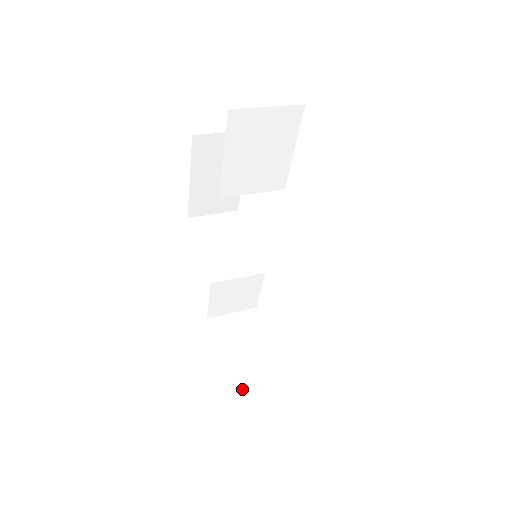
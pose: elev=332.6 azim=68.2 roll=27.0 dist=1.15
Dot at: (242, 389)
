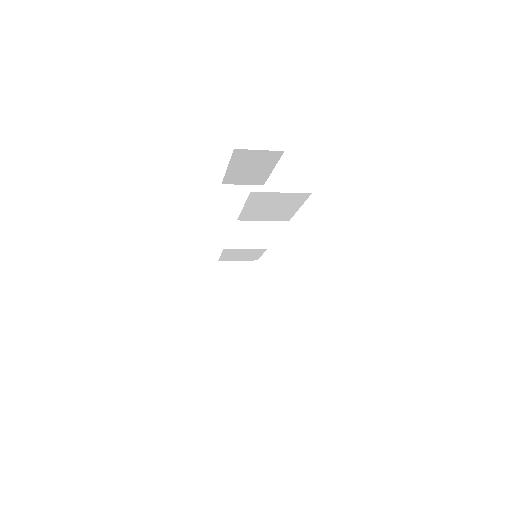
Dot at: (228, 321)
